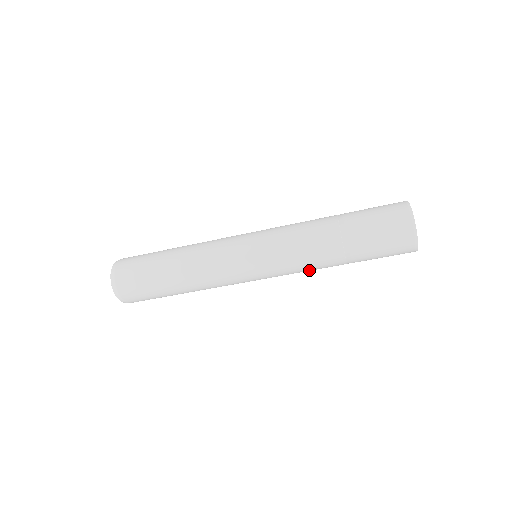
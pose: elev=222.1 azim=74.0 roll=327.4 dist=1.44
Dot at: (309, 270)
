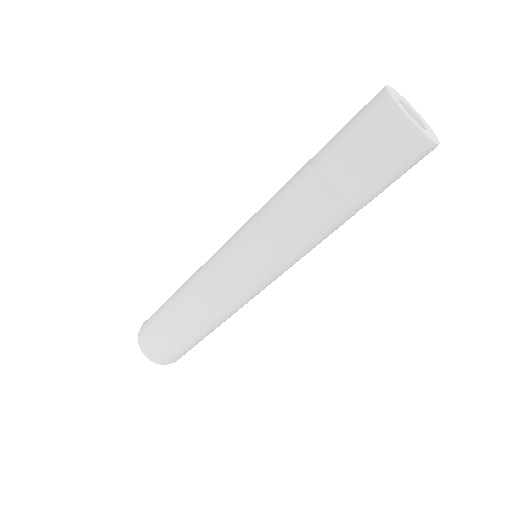
Dot at: (303, 240)
